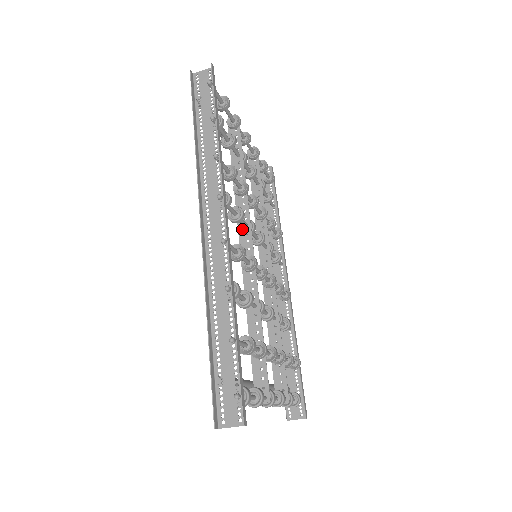
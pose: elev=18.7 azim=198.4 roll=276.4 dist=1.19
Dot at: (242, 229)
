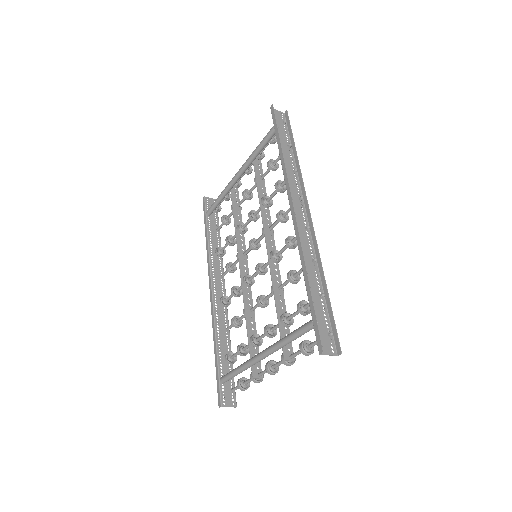
Dot at: (267, 230)
